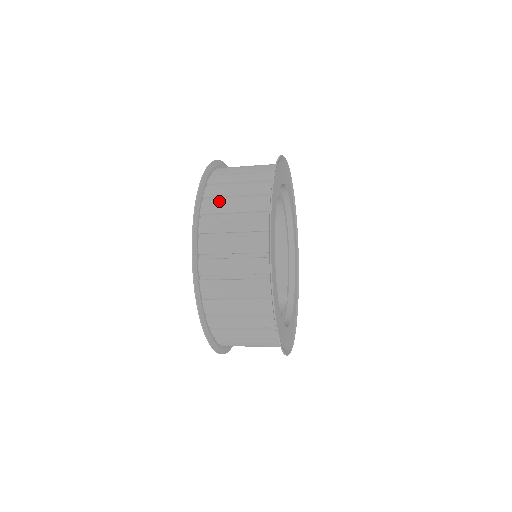
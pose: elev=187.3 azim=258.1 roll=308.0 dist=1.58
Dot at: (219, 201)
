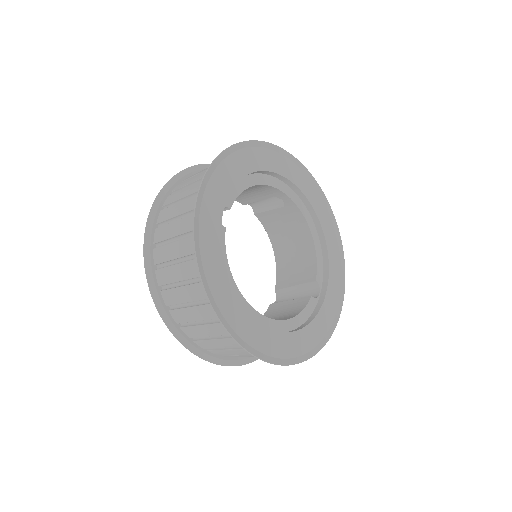
Dot at: (166, 226)
